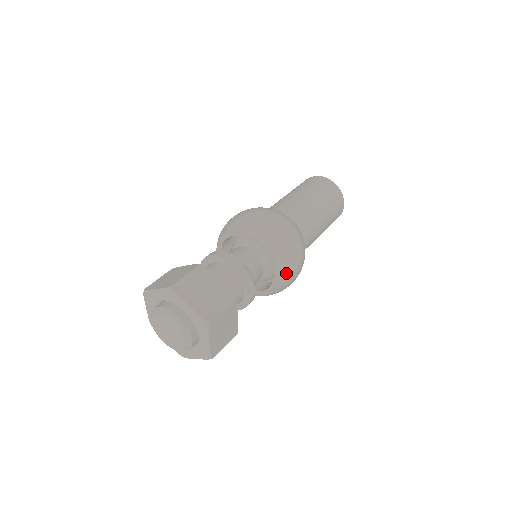
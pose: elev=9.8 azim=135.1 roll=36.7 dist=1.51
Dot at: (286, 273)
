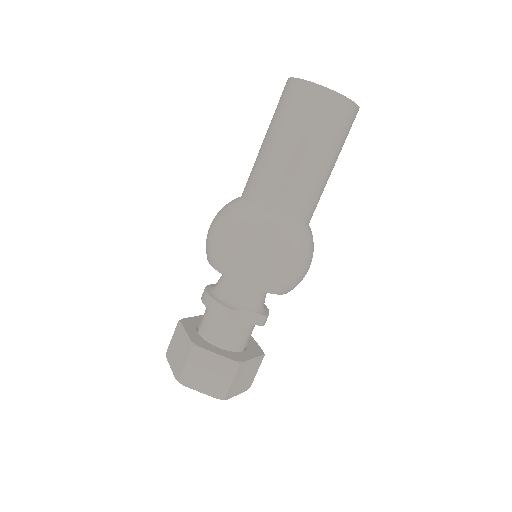
Dot at: (290, 288)
